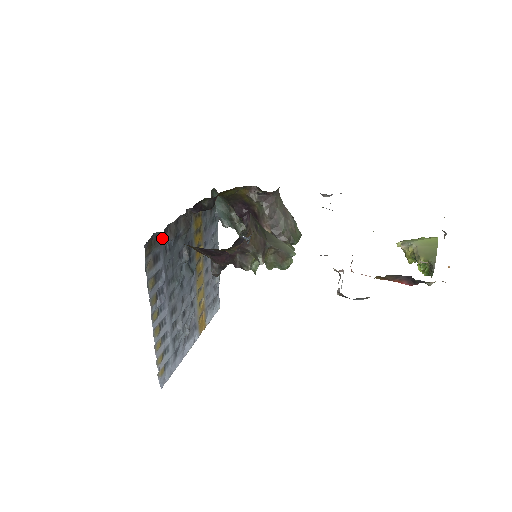
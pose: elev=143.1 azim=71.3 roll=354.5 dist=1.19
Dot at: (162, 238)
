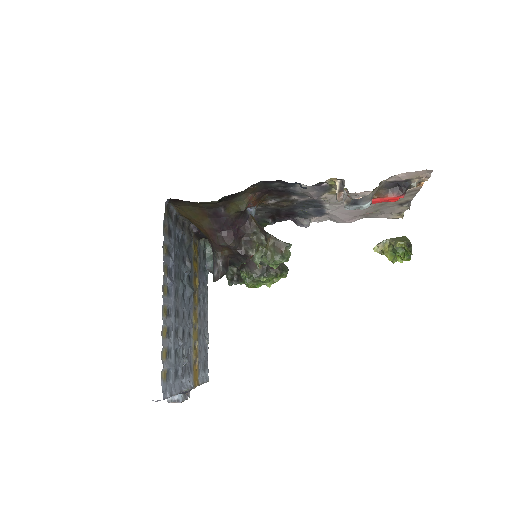
Dot at: (174, 220)
